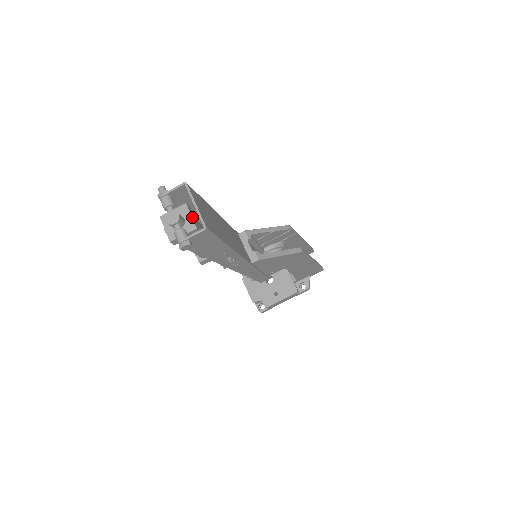
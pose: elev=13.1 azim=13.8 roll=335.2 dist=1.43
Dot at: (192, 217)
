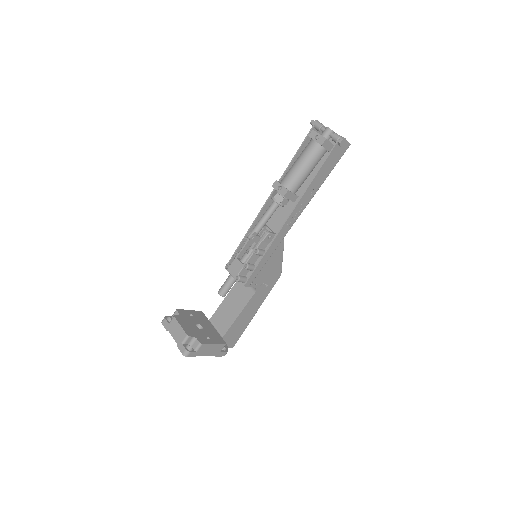
Dot at: occluded
